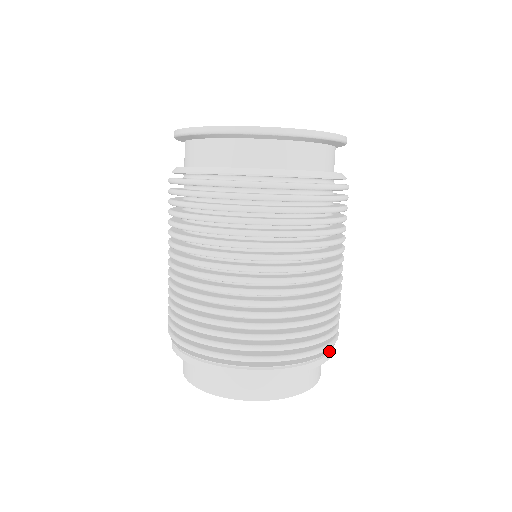
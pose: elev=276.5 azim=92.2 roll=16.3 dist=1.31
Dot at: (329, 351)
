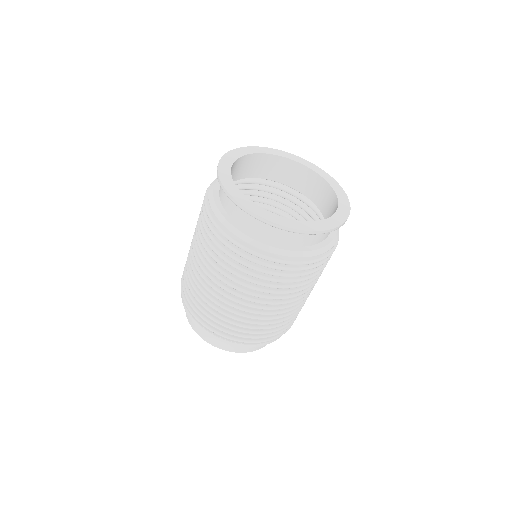
Dot at: occluded
